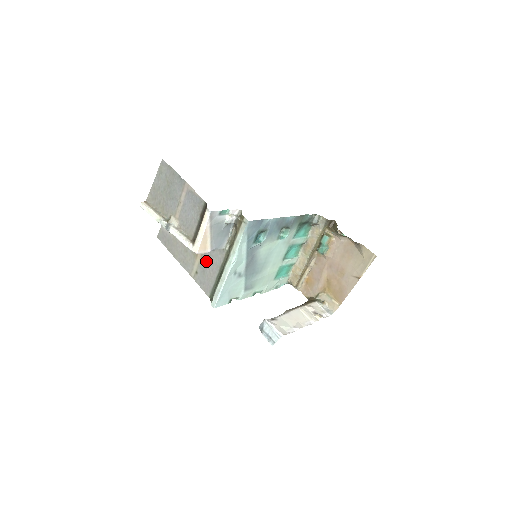
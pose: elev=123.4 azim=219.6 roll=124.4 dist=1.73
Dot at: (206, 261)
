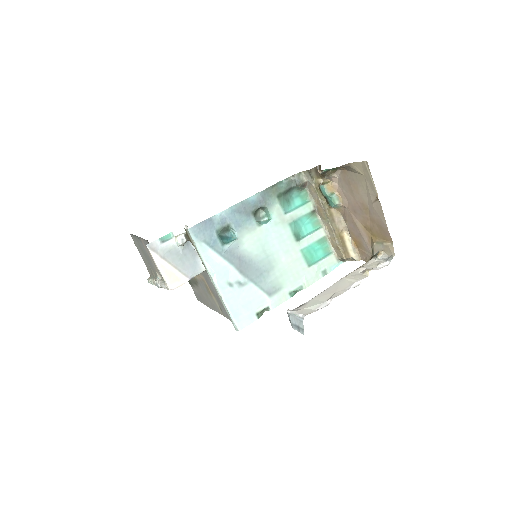
Dot at: (214, 292)
